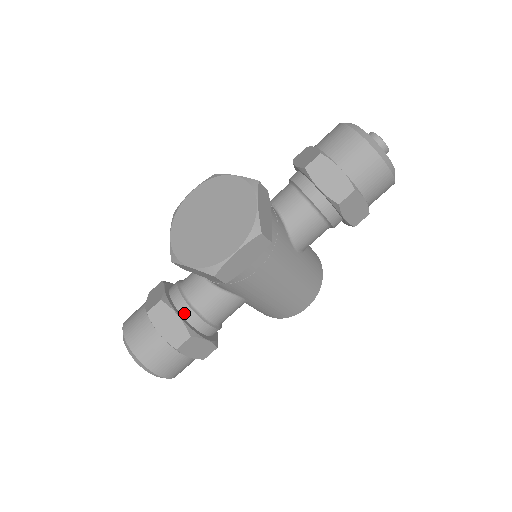
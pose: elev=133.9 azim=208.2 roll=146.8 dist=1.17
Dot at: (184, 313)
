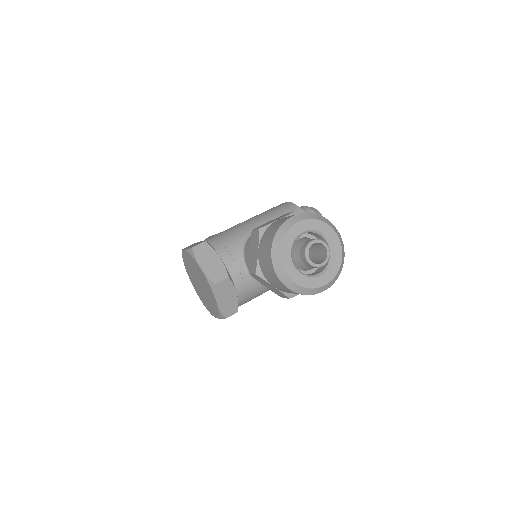
Dot at: occluded
